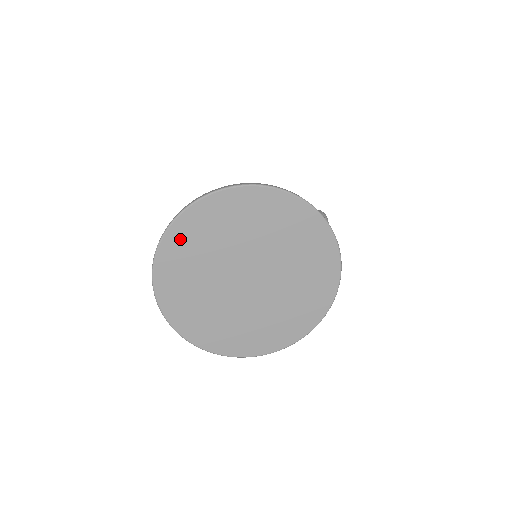
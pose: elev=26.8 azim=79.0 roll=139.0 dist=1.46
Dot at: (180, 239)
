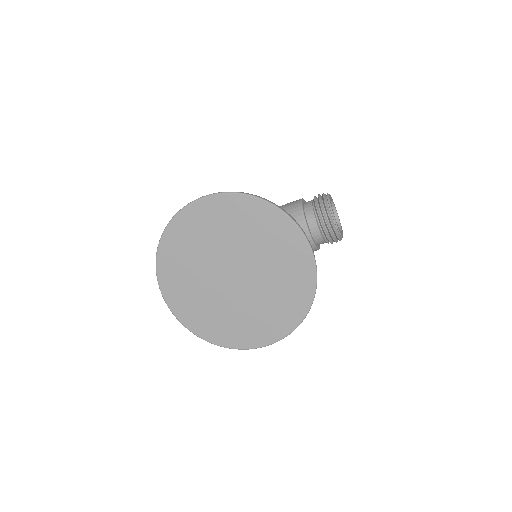
Dot at: (168, 265)
